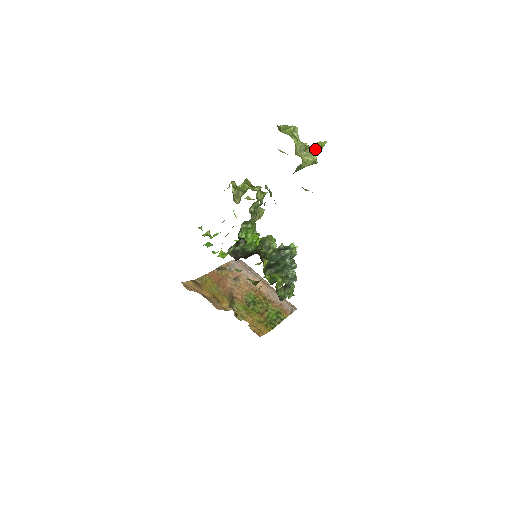
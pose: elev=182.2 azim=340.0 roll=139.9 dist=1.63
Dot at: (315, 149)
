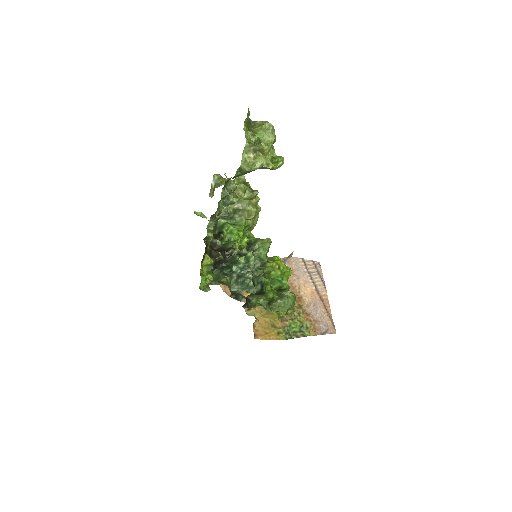
Dot at: (262, 152)
